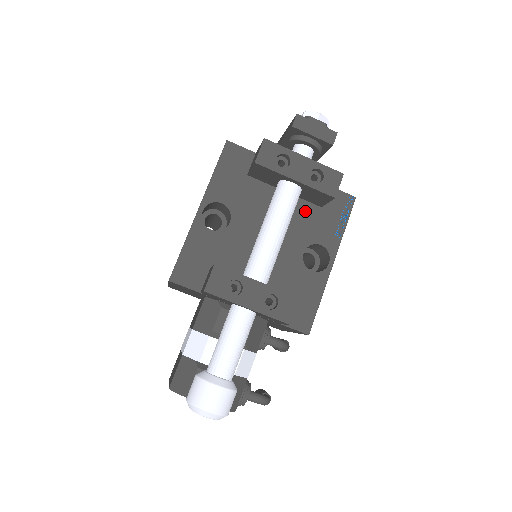
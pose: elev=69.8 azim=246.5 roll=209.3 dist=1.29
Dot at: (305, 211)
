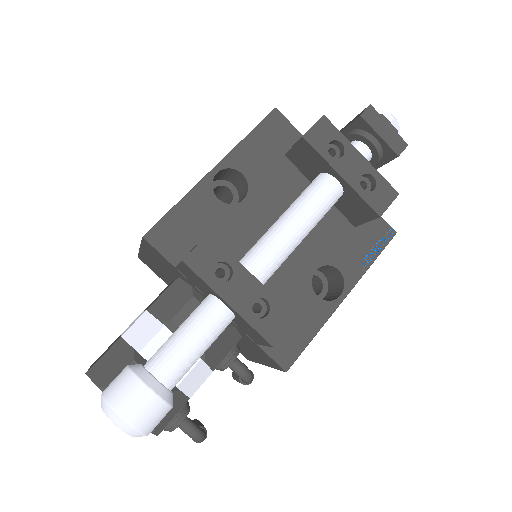
Dot at: (335, 224)
